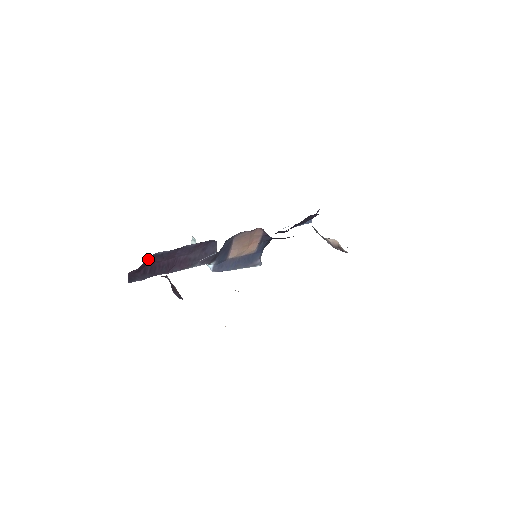
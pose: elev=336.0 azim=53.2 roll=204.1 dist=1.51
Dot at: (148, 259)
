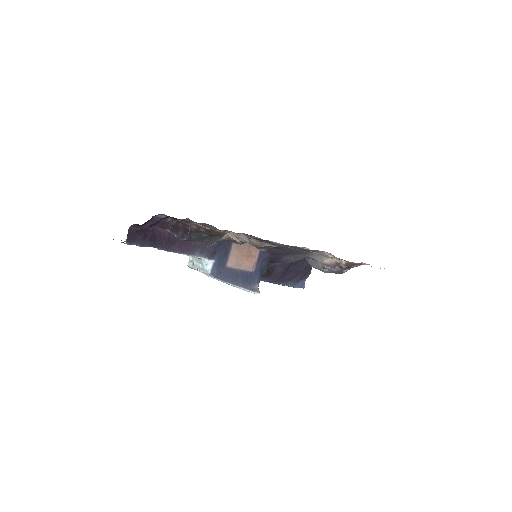
Dot at: (151, 222)
